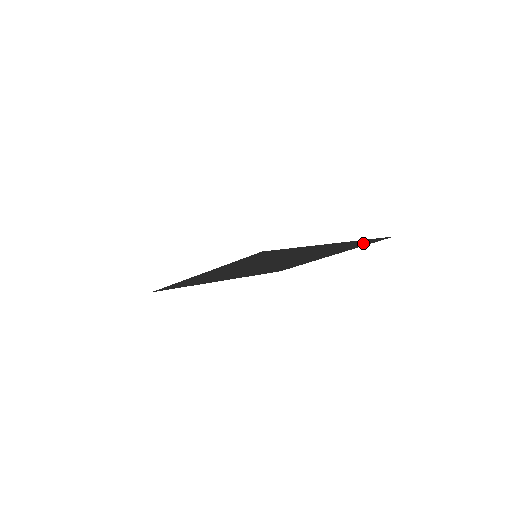
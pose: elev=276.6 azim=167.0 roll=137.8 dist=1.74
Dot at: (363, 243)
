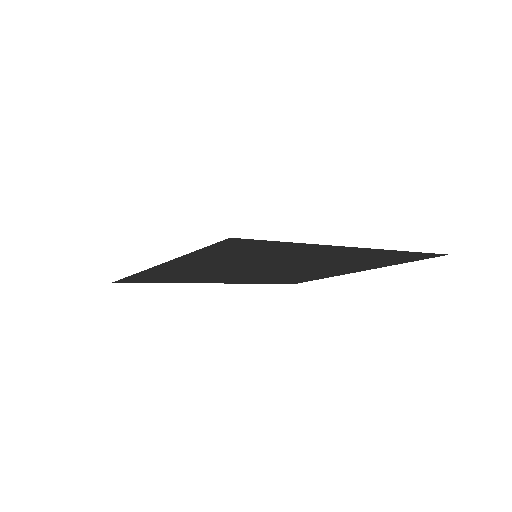
Dot at: (403, 258)
